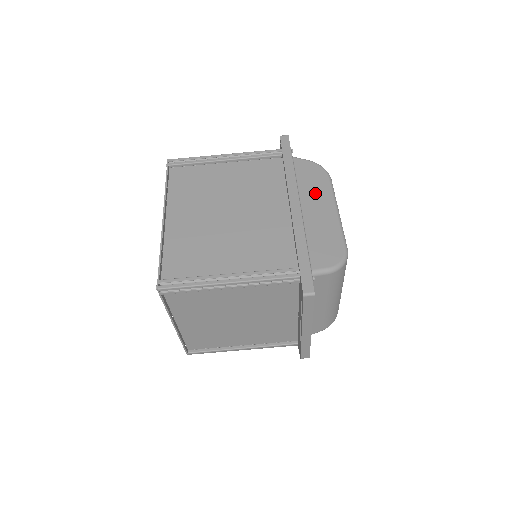
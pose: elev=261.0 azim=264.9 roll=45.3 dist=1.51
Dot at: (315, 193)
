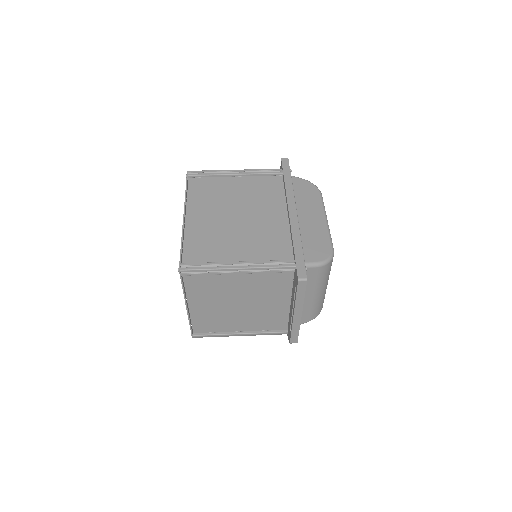
Dot at: (309, 205)
